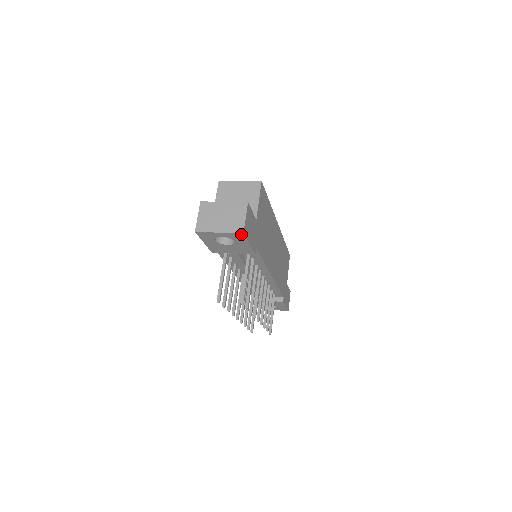
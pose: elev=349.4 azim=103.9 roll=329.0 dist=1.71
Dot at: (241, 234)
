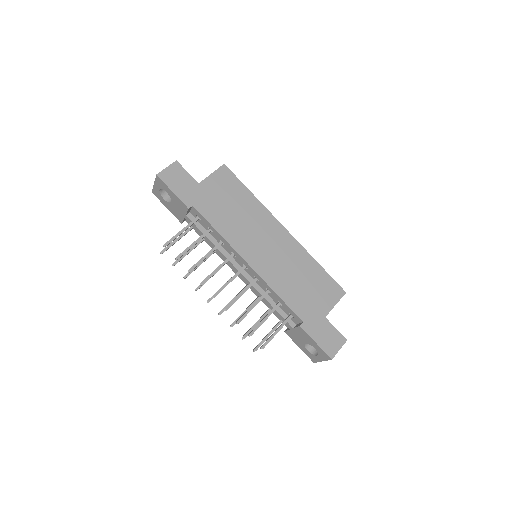
Dot at: (158, 177)
